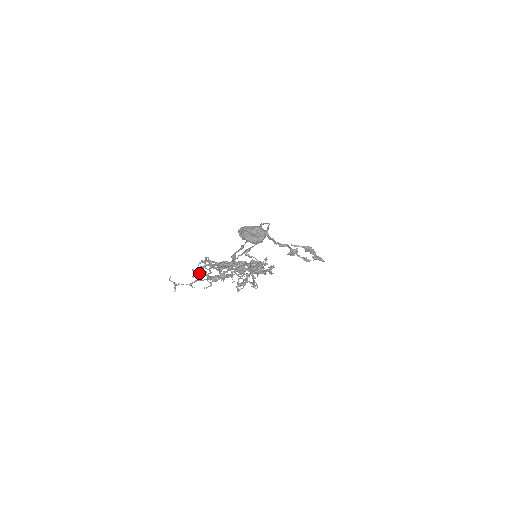
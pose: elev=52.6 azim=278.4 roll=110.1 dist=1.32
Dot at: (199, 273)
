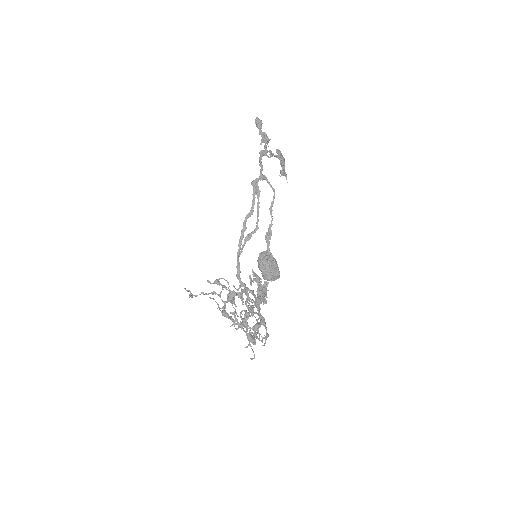
Dot at: occluded
